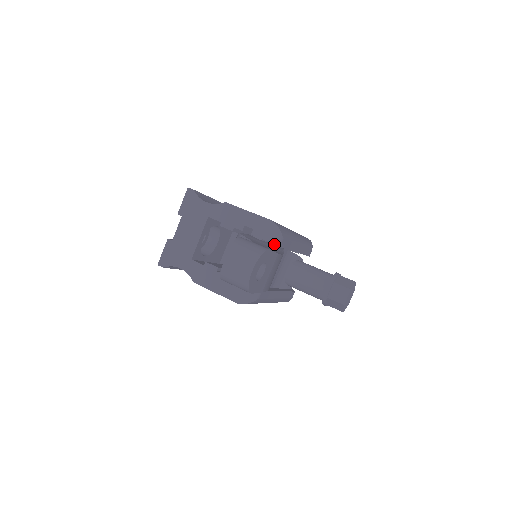
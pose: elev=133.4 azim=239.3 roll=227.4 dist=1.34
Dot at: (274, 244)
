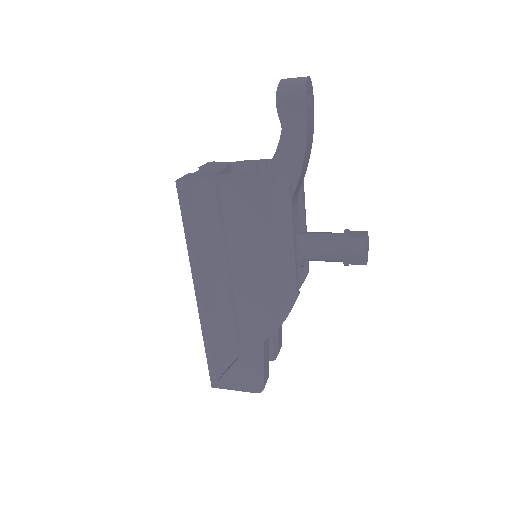
Dot at: occluded
